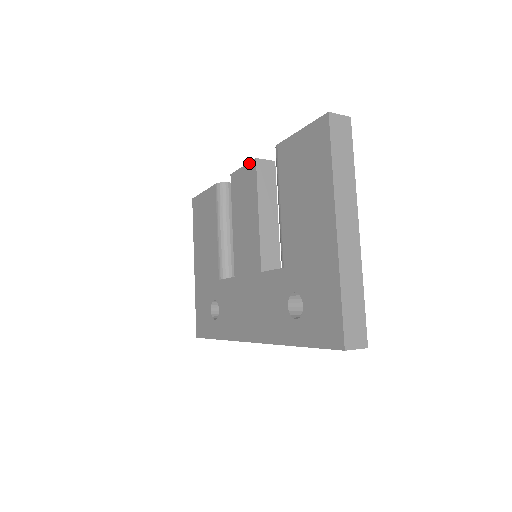
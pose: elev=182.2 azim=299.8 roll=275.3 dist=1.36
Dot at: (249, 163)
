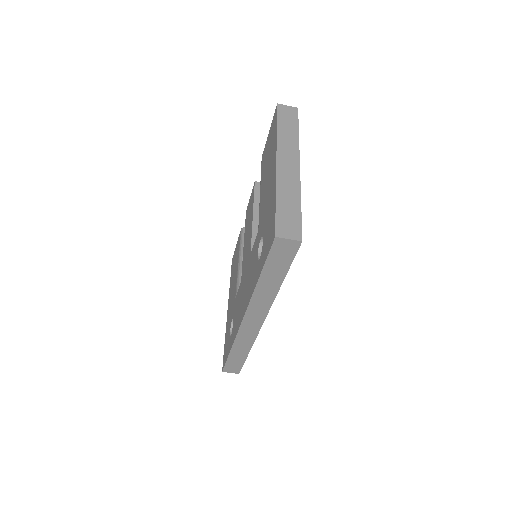
Dot at: (252, 189)
